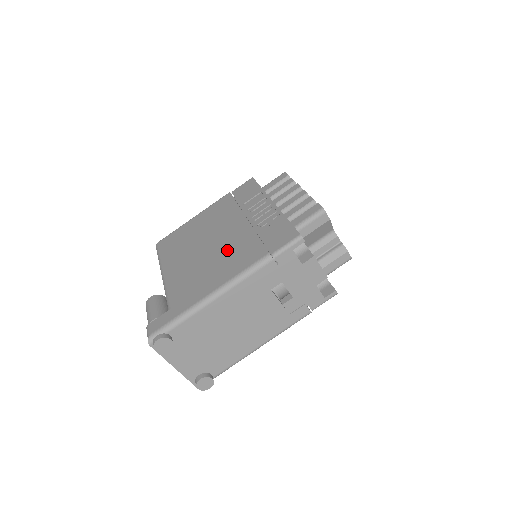
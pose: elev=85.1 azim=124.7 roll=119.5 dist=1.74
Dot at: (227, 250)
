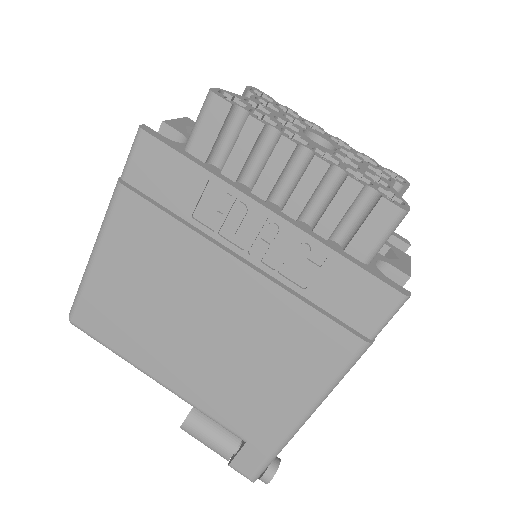
Dot at: (261, 337)
